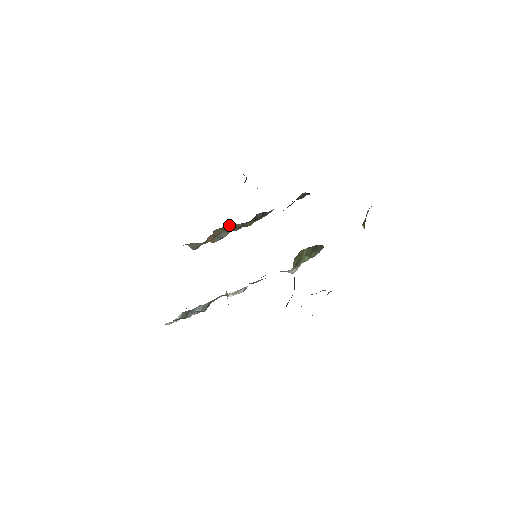
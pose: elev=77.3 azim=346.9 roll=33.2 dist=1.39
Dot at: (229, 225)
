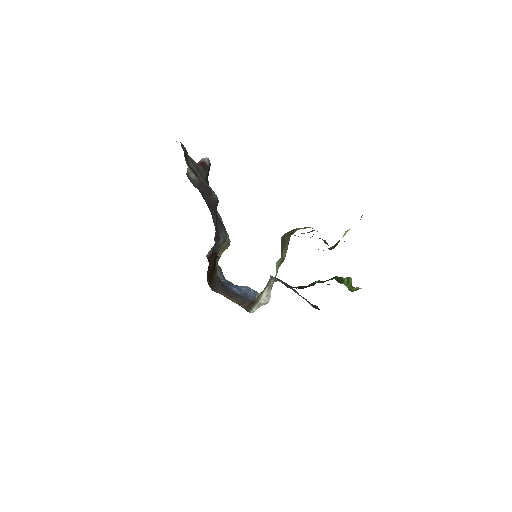
Dot at: occluded
